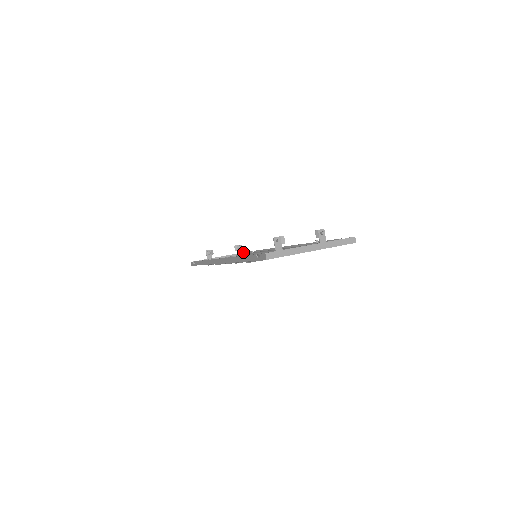
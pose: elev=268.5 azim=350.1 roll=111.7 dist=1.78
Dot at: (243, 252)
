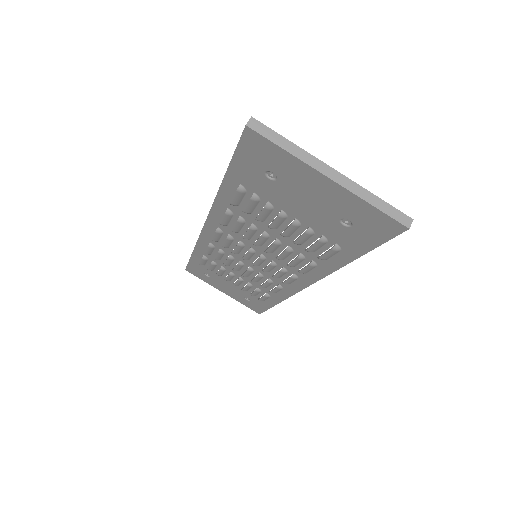
Dot at: occluded
